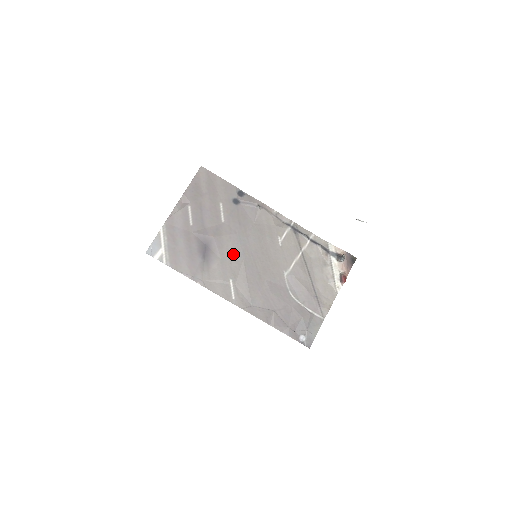
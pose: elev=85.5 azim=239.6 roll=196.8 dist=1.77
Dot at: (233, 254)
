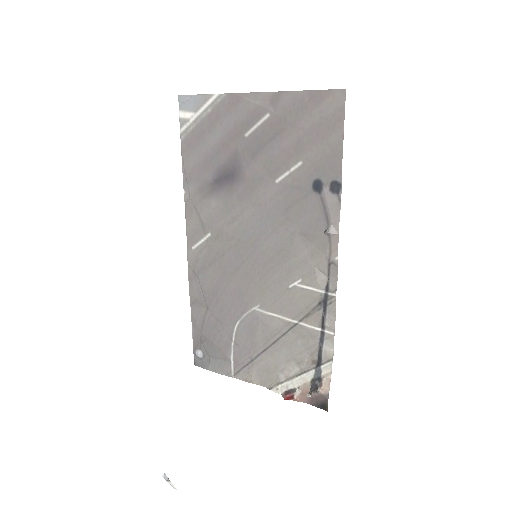
Dot at: (241, 221)
